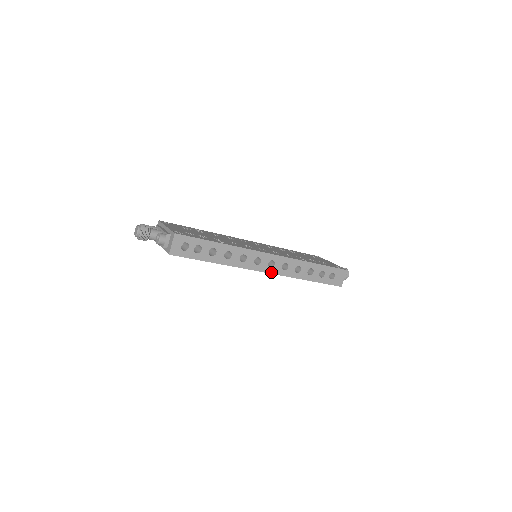
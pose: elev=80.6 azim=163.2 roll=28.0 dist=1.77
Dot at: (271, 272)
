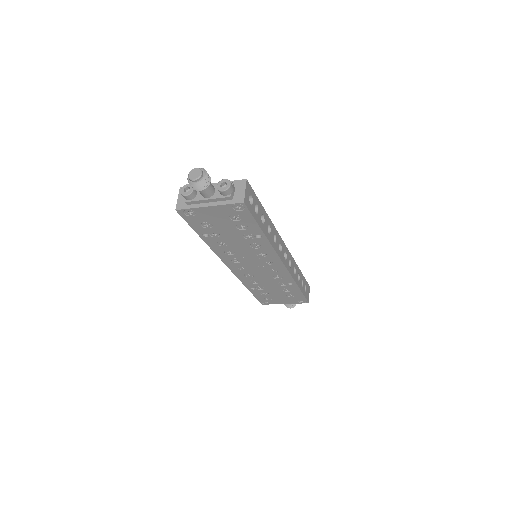
Dot at: (285, 265)
